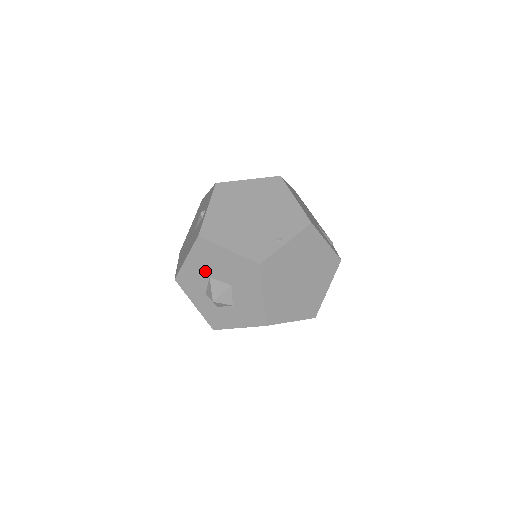
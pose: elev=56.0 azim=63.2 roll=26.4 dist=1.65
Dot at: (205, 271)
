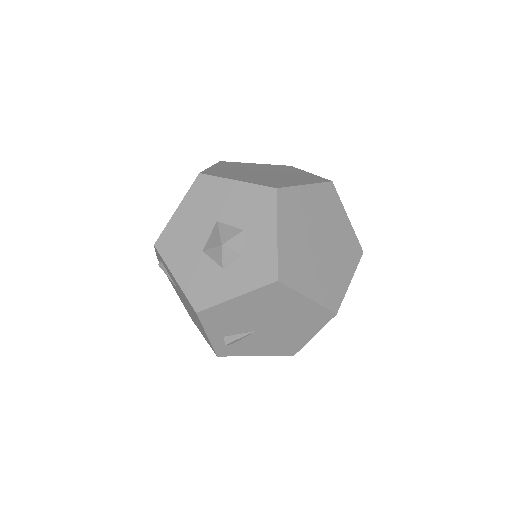
Dot at: (194, 255)
